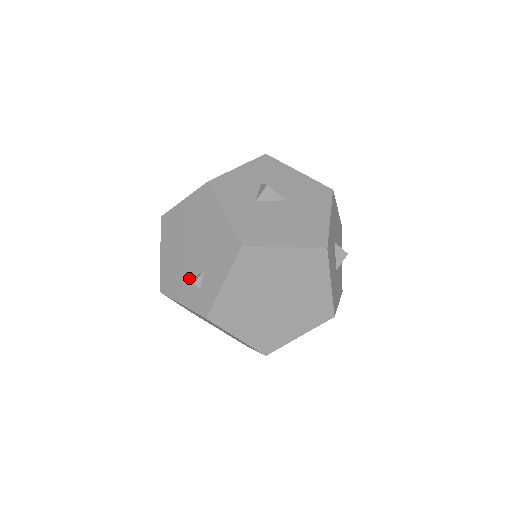
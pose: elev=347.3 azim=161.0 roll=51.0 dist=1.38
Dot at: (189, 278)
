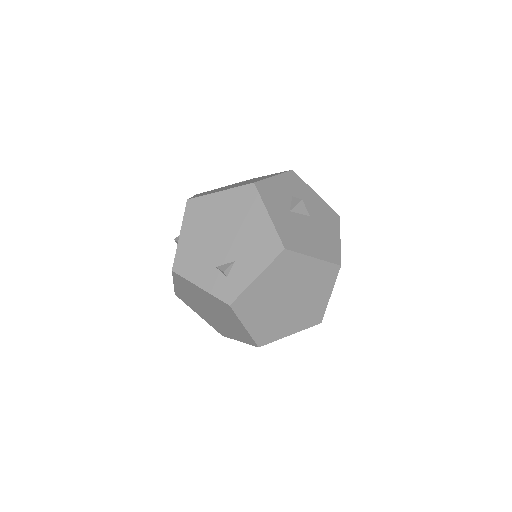
Dot at: (215, 265)
